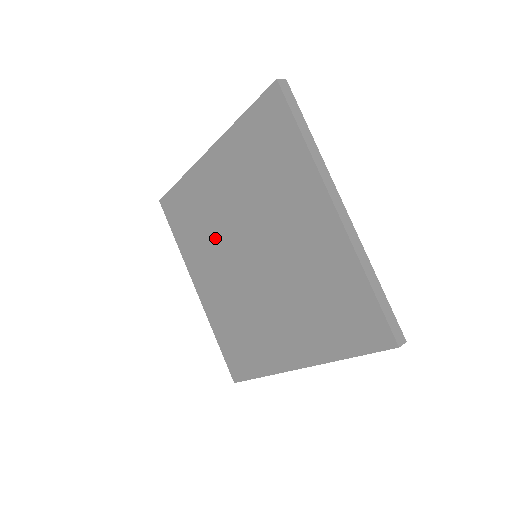
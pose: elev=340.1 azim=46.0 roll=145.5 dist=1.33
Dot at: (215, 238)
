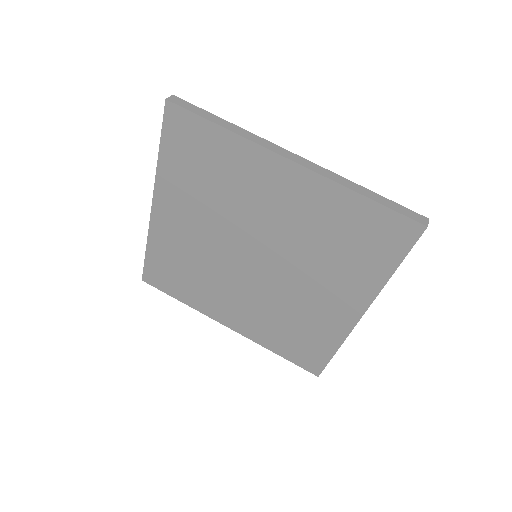
Dot at: (224, 211)
